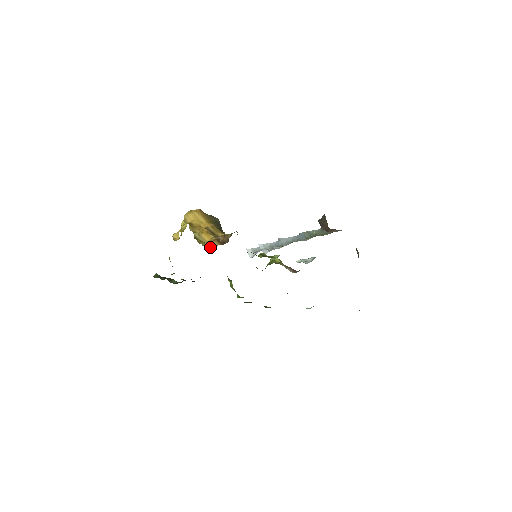
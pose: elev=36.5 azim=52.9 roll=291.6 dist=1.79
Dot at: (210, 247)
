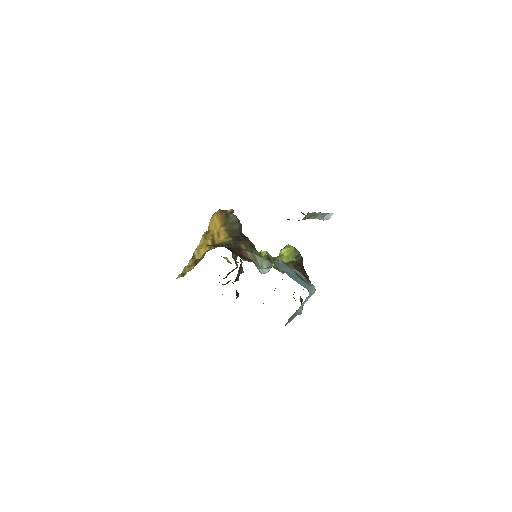
Dot at: (179, 277)
